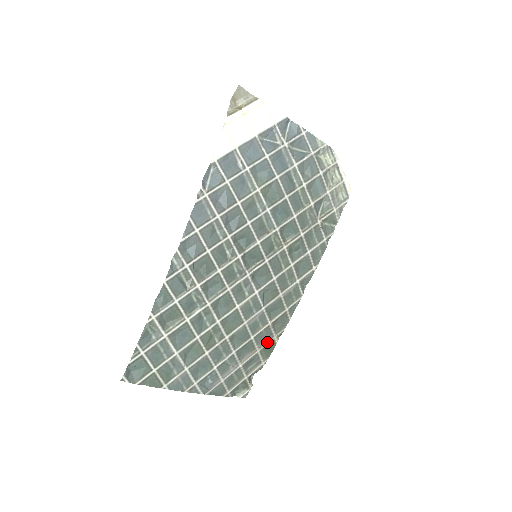
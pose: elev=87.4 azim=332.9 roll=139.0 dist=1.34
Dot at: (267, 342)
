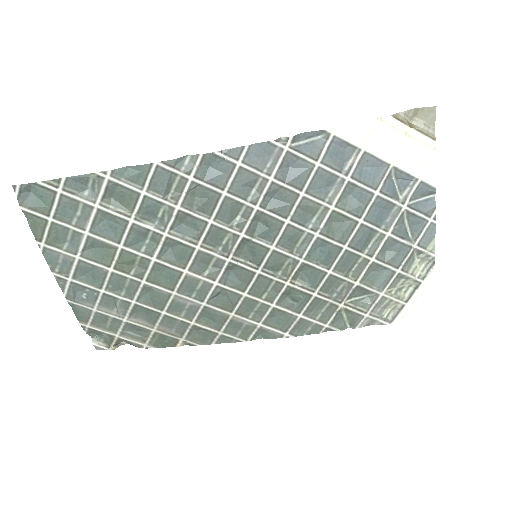
Dot at: (171, 334)
